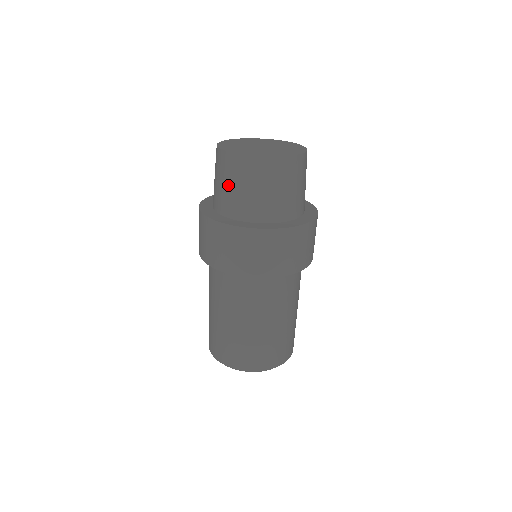
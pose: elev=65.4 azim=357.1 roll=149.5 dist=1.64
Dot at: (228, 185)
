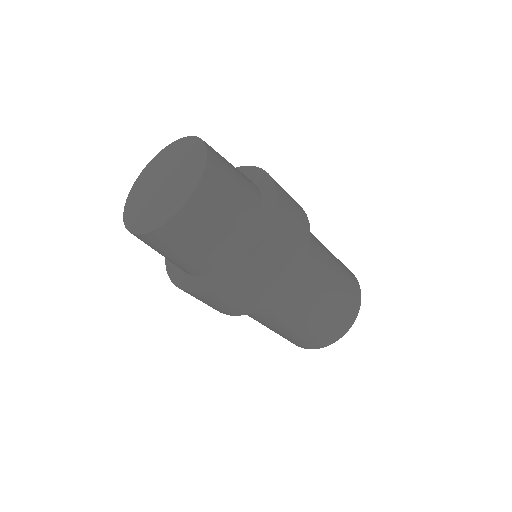
Dot at: occluded
